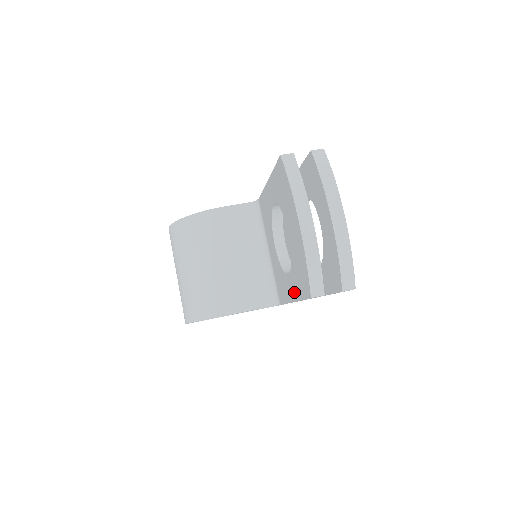
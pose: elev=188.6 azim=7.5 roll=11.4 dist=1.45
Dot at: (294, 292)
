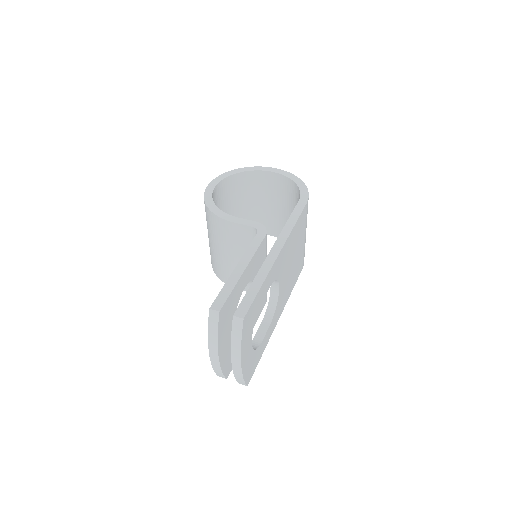
Dot at: occluded
